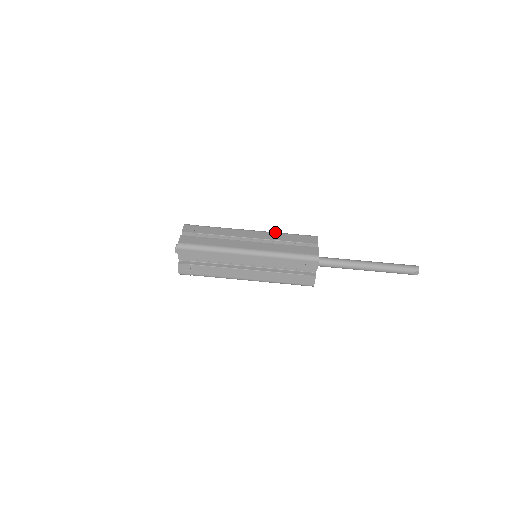
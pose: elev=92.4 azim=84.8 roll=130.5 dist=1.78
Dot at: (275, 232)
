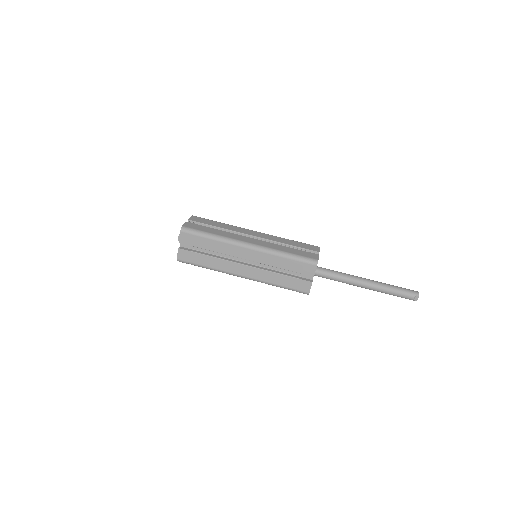
Dot at: occluded
